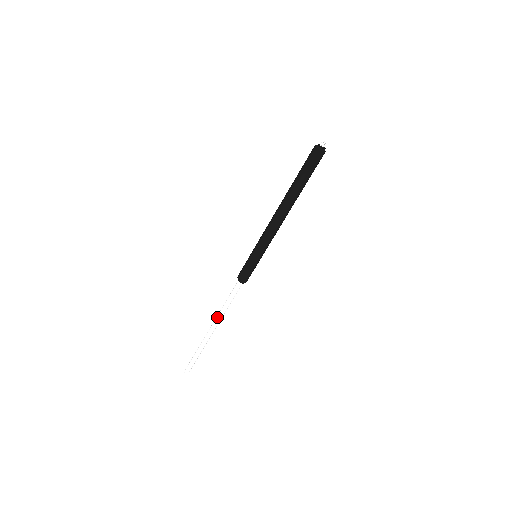
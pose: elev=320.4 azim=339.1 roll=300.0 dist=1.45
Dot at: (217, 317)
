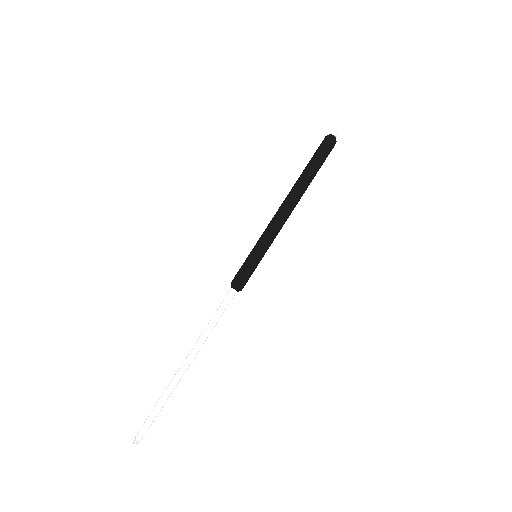
Dot at: (198, 342)
